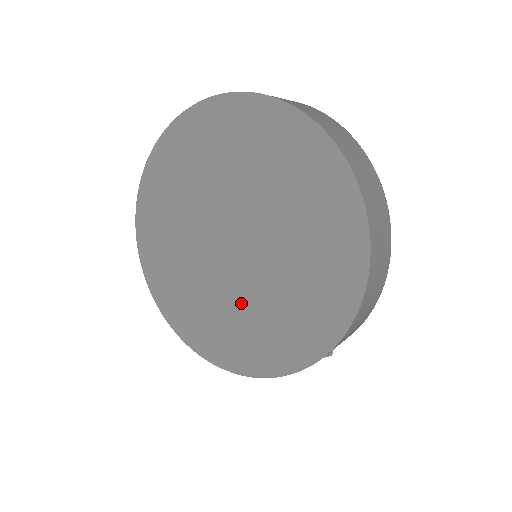
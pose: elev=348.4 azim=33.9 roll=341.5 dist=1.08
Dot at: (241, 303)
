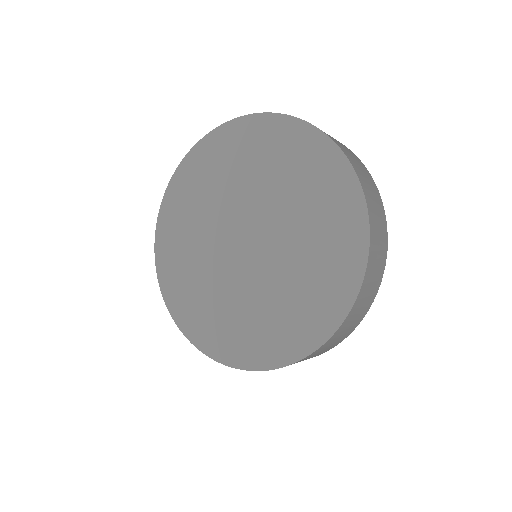
Dot at: (227, 293)
